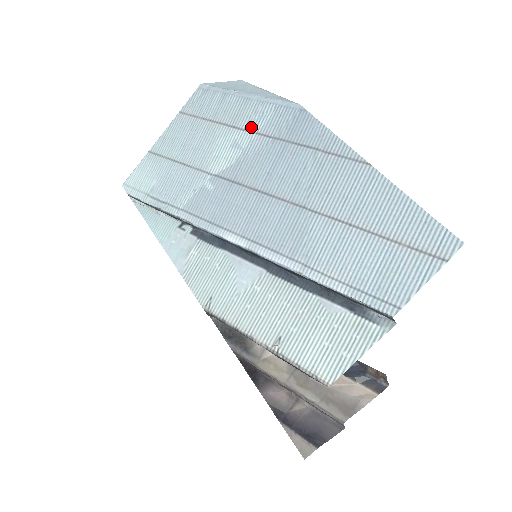
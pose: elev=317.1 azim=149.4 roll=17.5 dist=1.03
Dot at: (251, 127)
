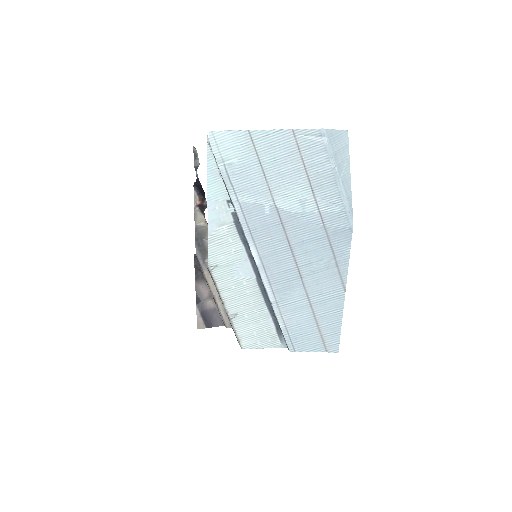
Dot at: (320, 204)
